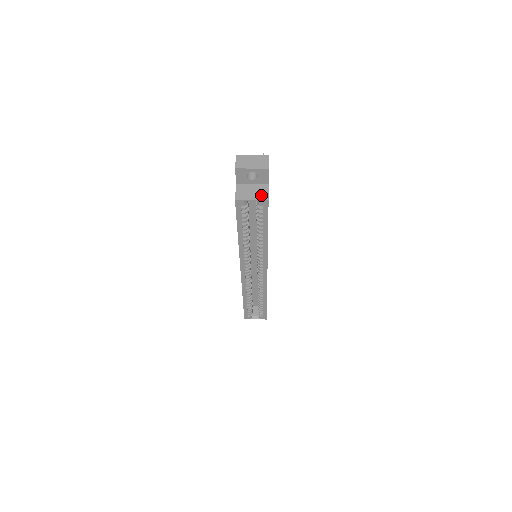
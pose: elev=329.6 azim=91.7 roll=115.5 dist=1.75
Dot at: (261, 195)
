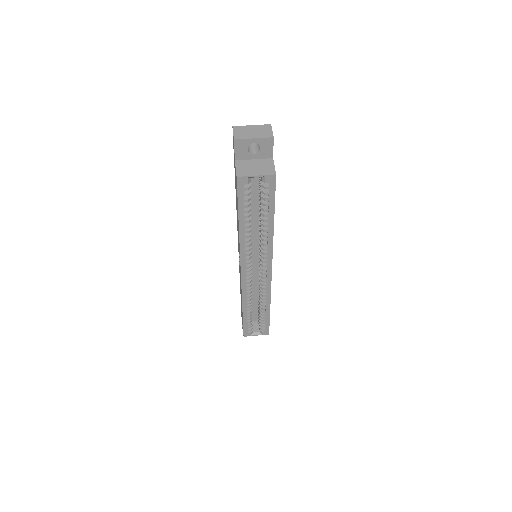
Dot at: (266, 170)
